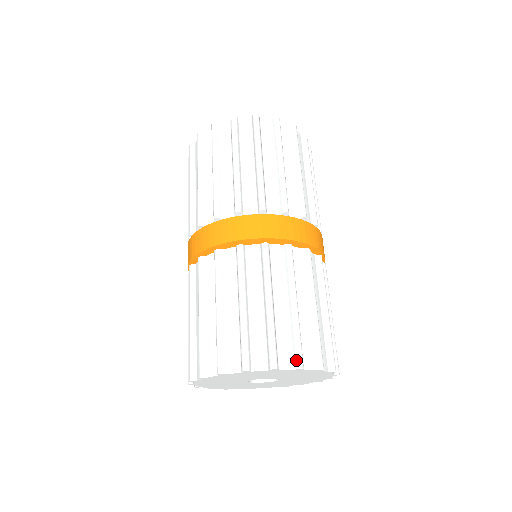
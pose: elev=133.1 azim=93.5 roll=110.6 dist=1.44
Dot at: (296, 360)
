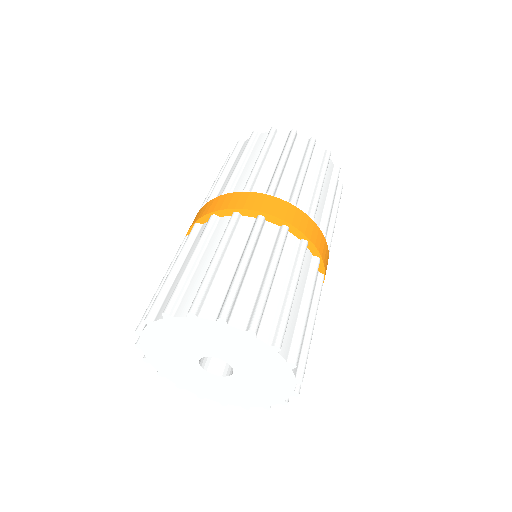
Dot at: (220, 311)
